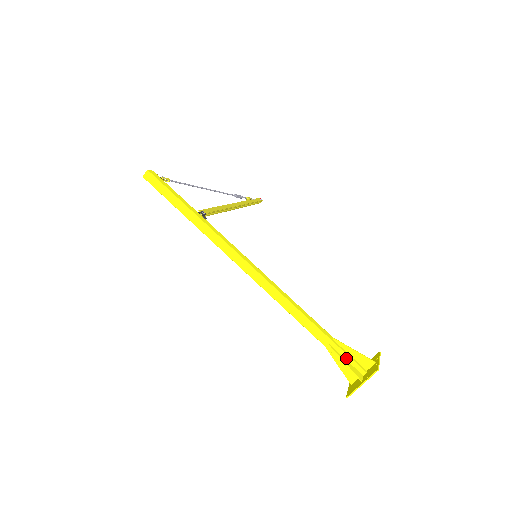
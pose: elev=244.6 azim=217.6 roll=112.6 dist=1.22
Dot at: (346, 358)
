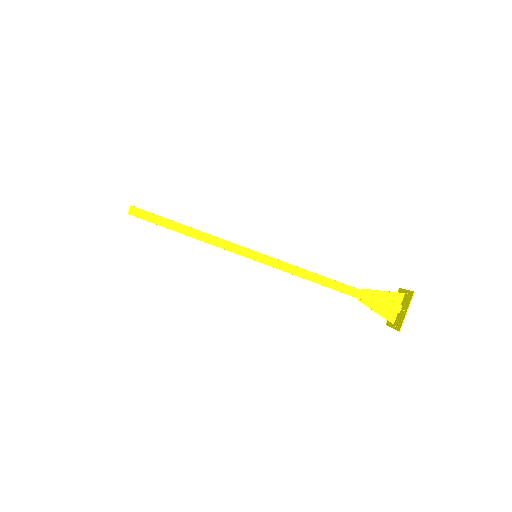
Dot at: (381, 300)
